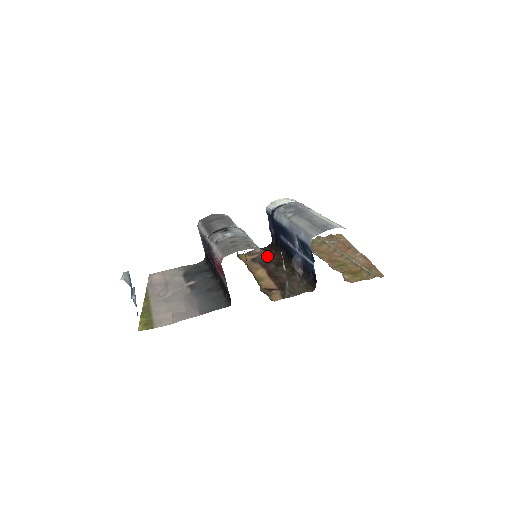
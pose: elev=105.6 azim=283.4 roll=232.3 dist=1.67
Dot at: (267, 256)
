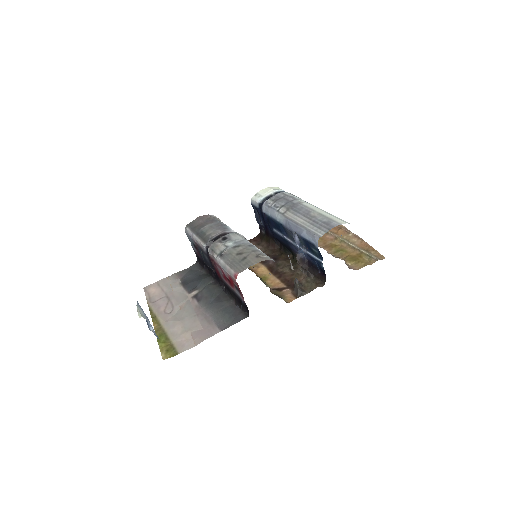
Dot at: (260, 248)
